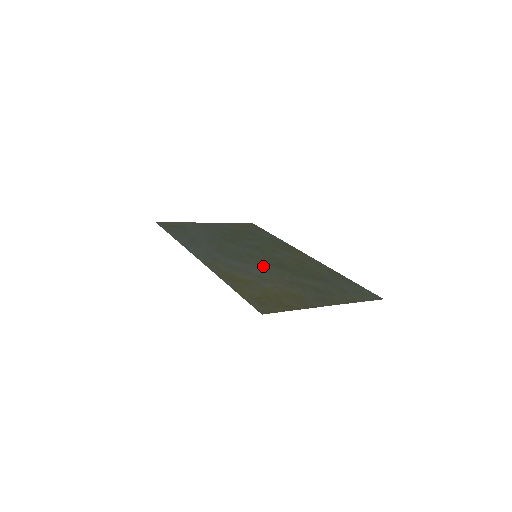
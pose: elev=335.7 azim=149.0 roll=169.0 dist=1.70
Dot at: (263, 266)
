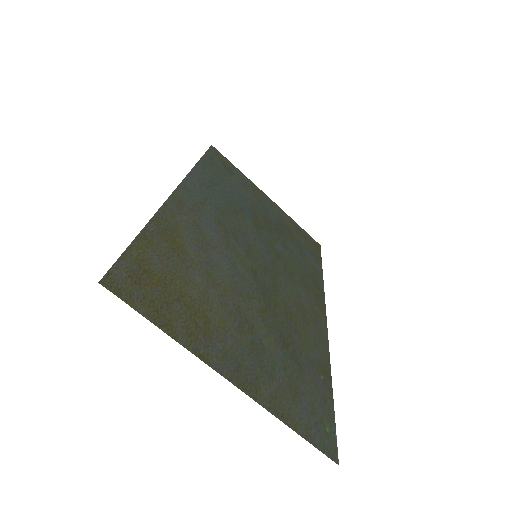
Dot at: (241, 267)
